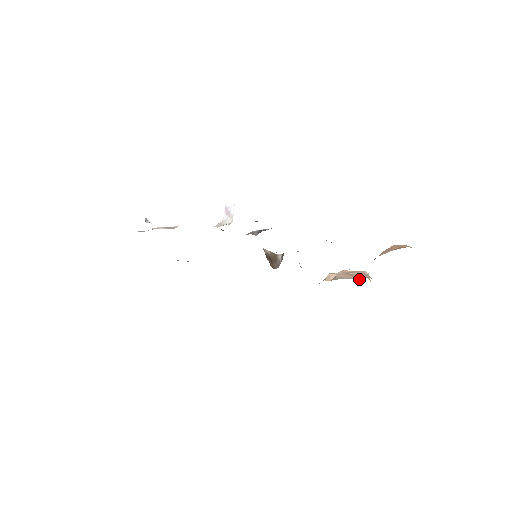
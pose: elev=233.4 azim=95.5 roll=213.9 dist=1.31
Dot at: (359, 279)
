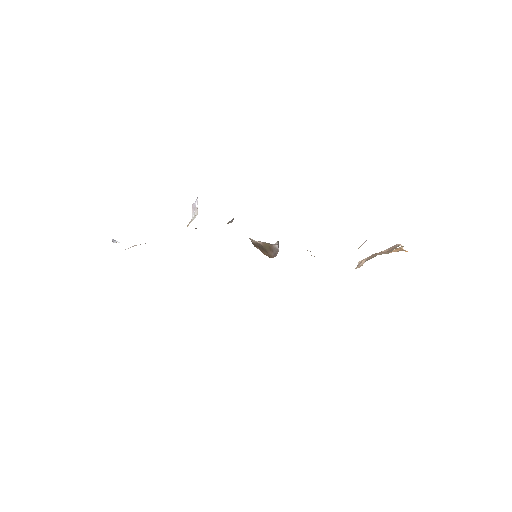
Dot at: (389, 252)
